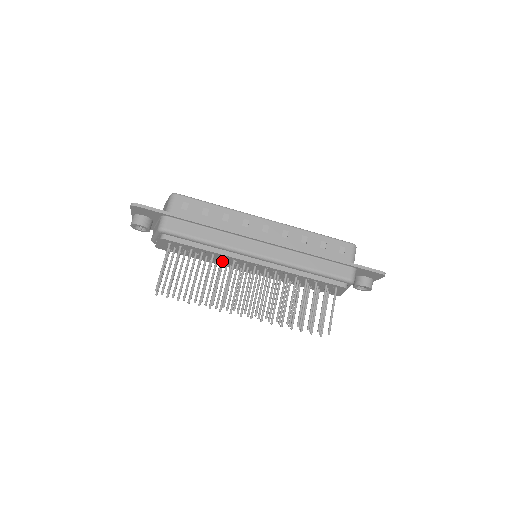
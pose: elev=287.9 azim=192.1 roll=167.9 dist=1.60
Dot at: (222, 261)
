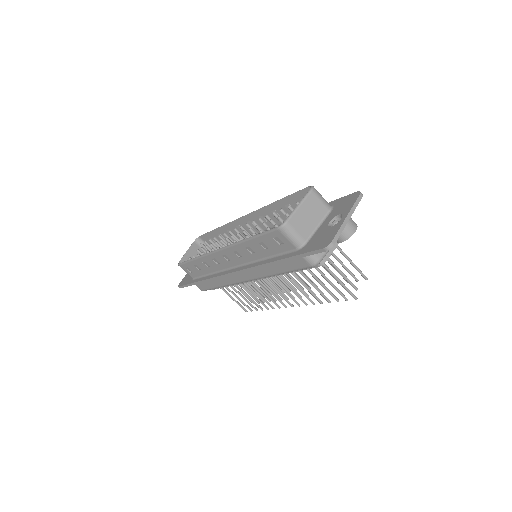
Dot at: occluded
